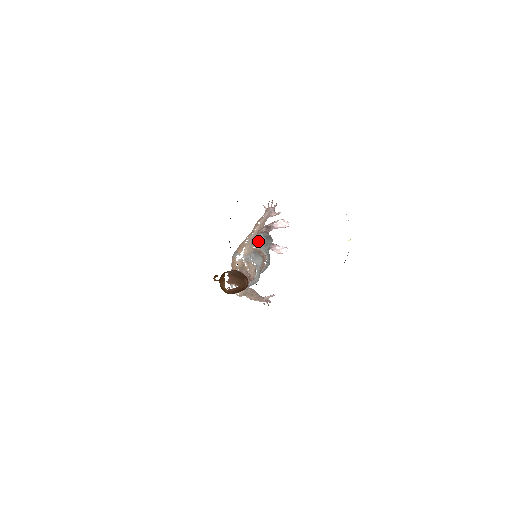
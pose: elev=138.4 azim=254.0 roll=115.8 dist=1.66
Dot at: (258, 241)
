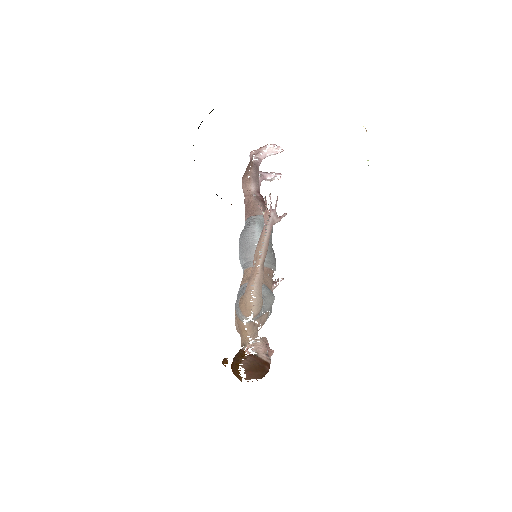
Dot at: (259, 252)
